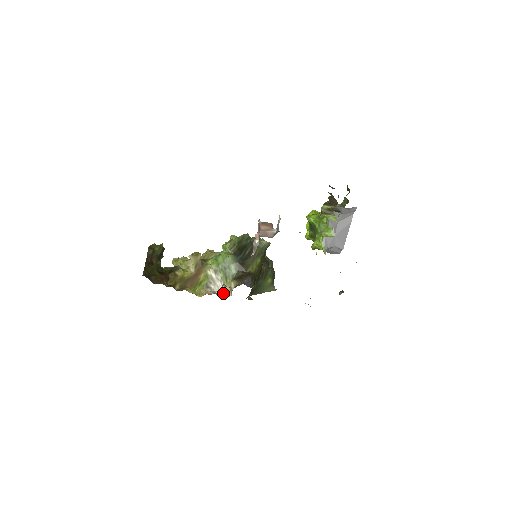
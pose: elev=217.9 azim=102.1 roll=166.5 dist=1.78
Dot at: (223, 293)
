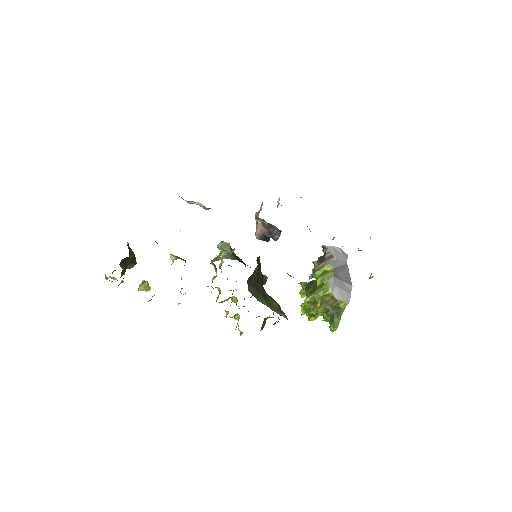
Dot at: occluded
